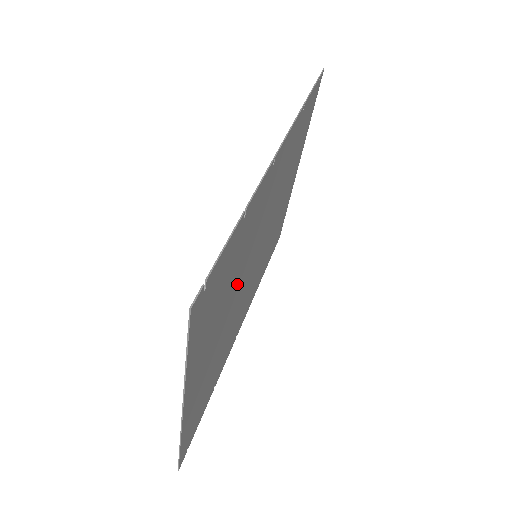
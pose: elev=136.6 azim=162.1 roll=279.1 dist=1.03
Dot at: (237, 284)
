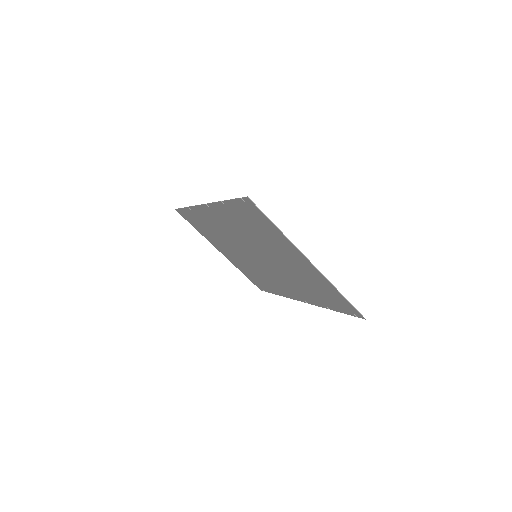
Dot at: (262, 246)
